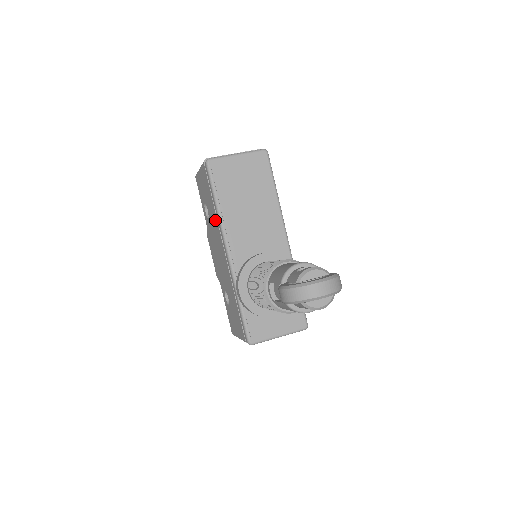
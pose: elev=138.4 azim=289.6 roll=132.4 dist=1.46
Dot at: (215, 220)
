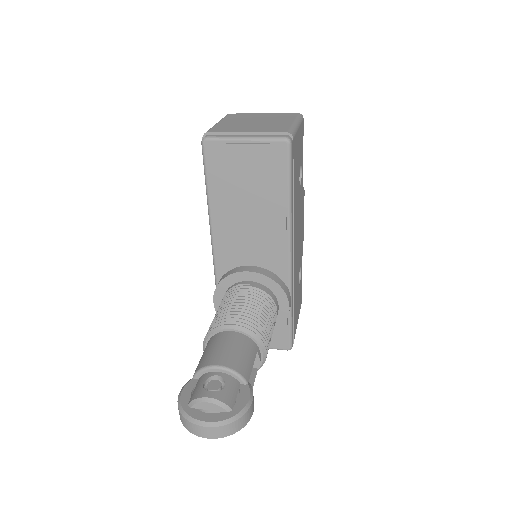
Dot at: occluded
